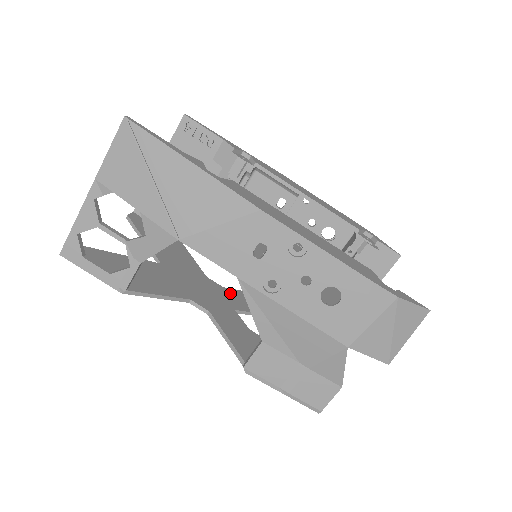
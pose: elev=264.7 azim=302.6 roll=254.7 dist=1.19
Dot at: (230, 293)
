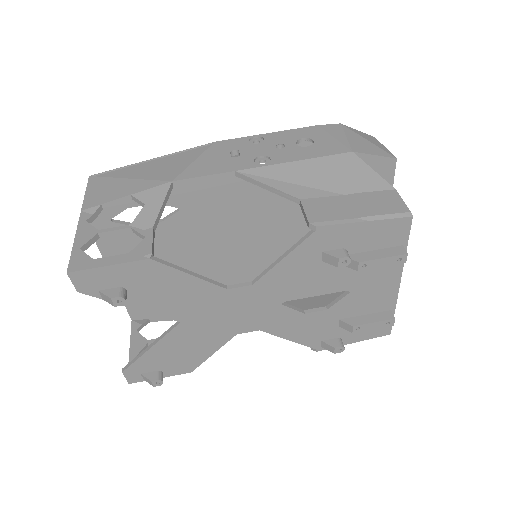
Dot at: (269, 322)
